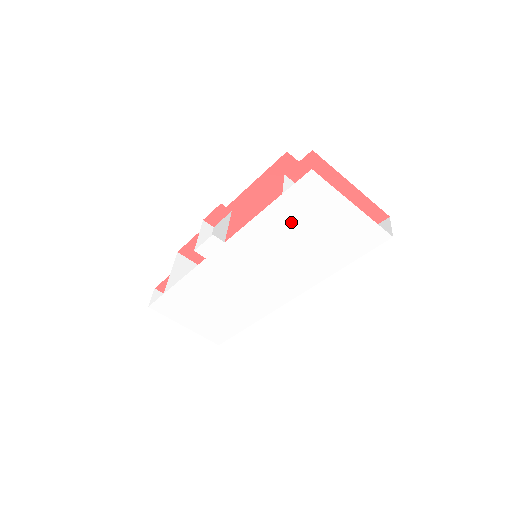
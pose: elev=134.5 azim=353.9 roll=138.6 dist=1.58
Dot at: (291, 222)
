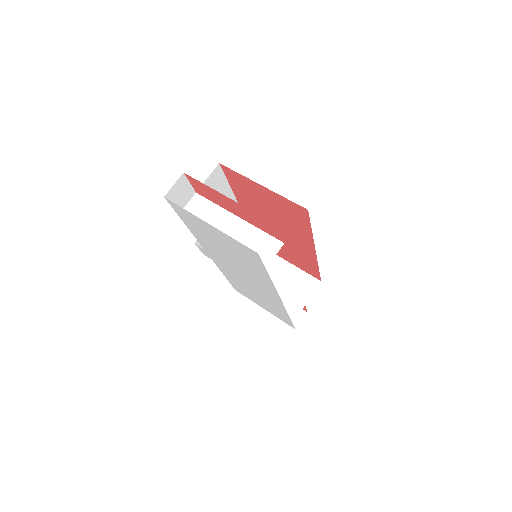
Dot at: (205, 236)
